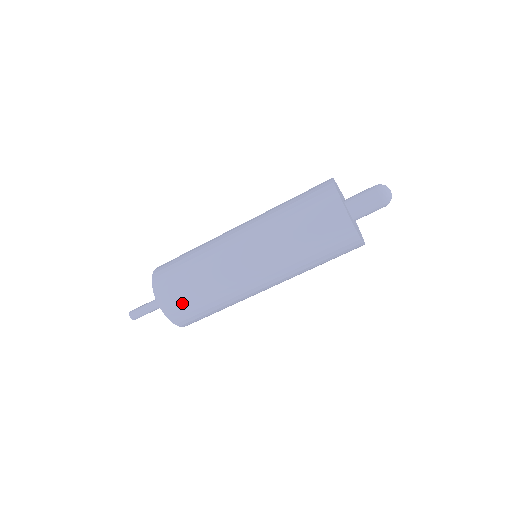
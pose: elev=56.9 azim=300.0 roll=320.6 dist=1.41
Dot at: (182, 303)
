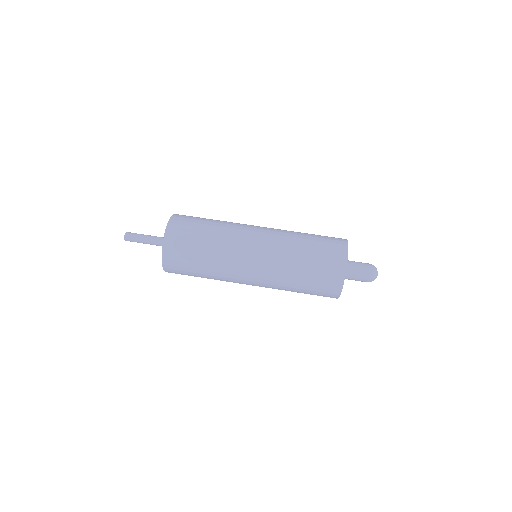
Dot at: (185, 238)
